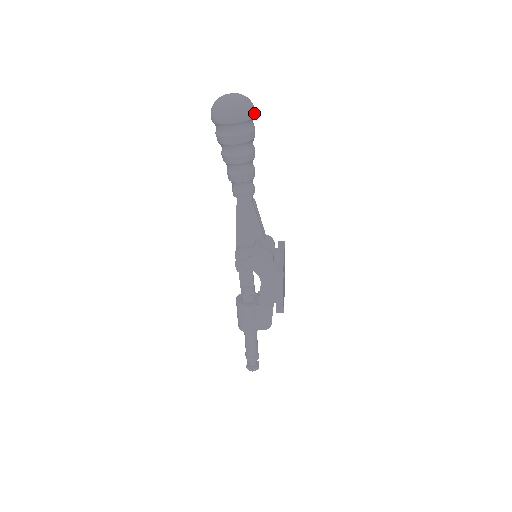
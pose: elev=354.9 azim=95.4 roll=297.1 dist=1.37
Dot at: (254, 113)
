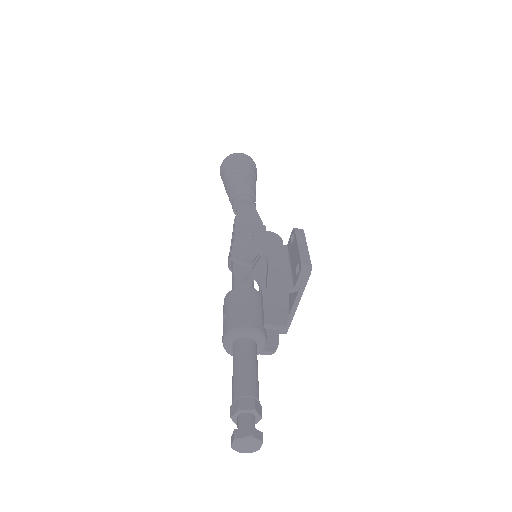
Dot at: (256, 171)
